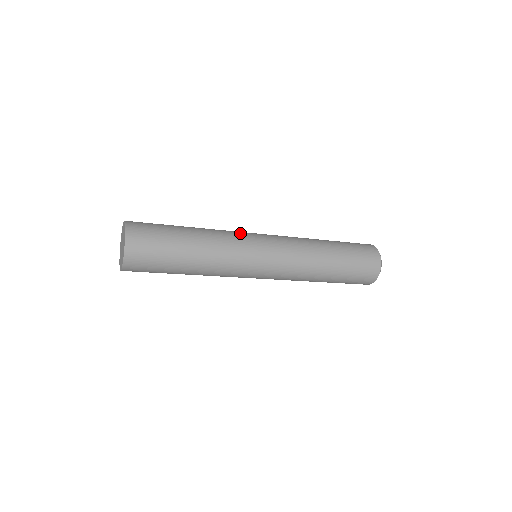
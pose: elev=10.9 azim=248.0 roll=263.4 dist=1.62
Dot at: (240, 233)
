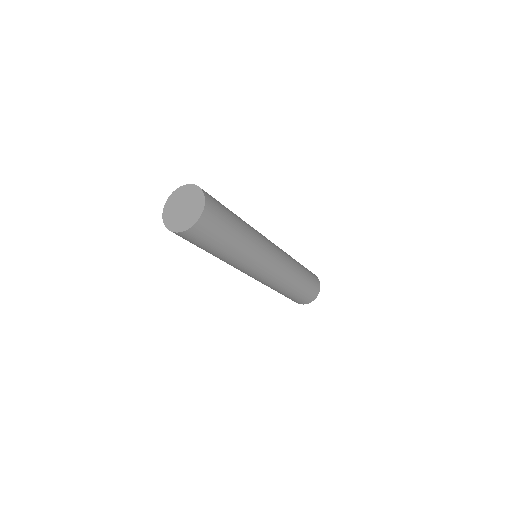
Dot at: (265, 244)
